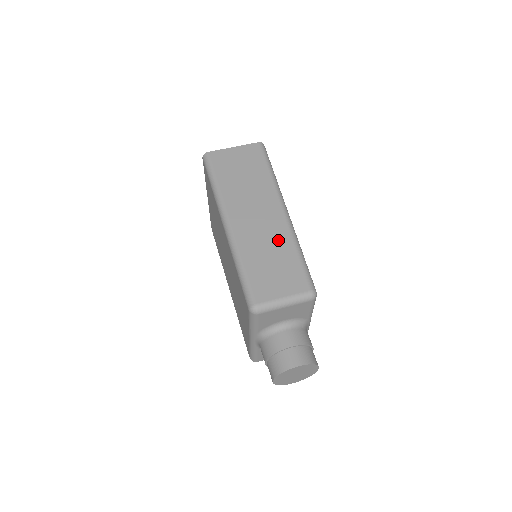
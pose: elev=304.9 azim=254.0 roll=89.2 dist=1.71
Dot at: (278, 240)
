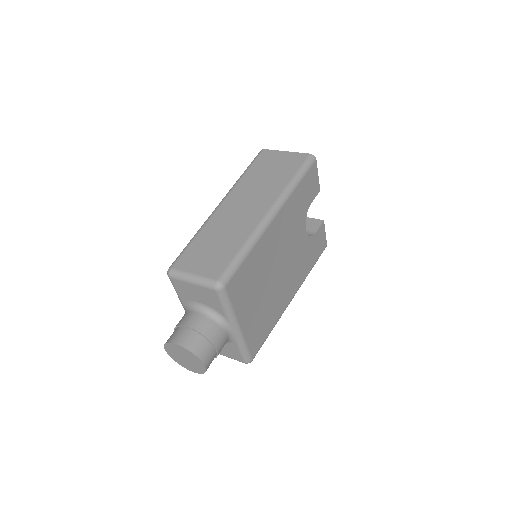
Dot at: (238, 231)
